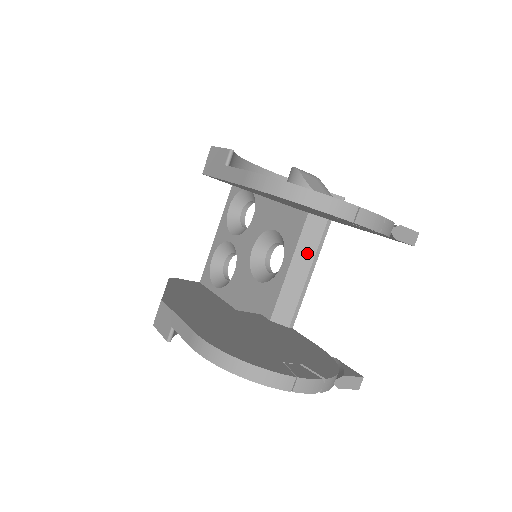
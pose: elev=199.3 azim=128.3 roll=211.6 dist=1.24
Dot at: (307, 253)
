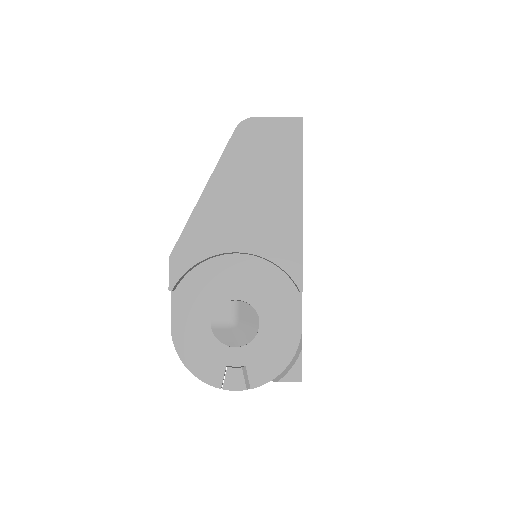
Dot at: occluded
